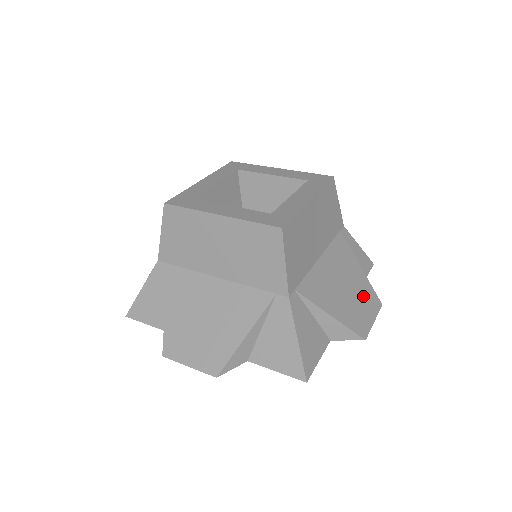
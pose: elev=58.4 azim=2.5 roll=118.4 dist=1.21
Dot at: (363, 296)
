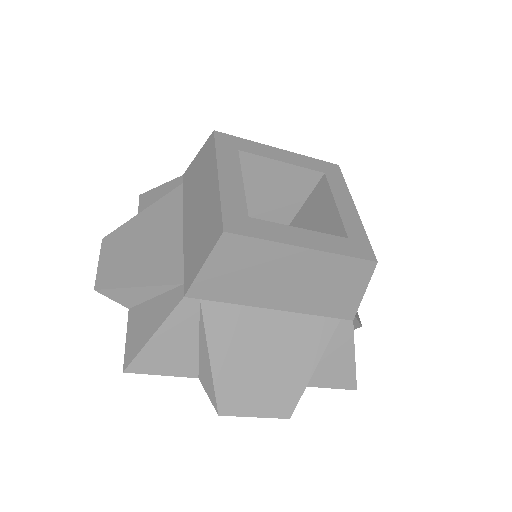
Dot at: occluded
